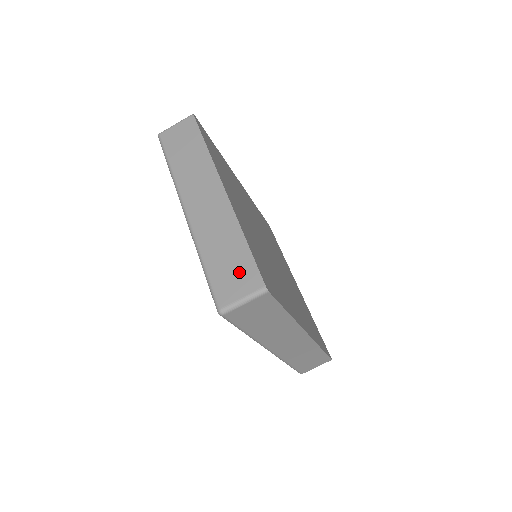
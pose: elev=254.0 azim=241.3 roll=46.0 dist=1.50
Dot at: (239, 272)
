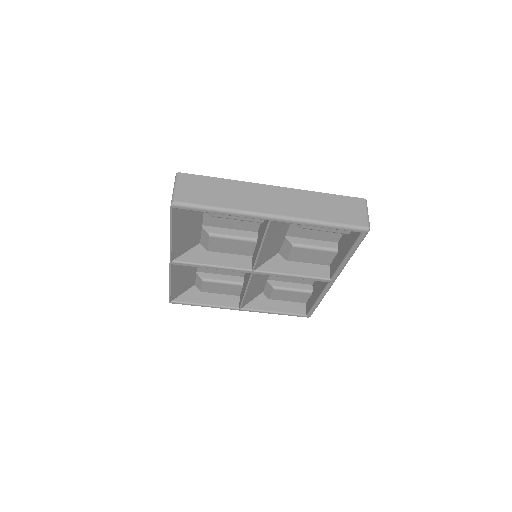
Dot at: (348, 206)
